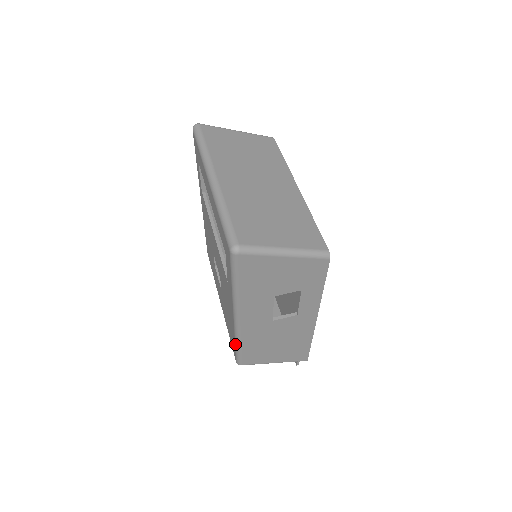
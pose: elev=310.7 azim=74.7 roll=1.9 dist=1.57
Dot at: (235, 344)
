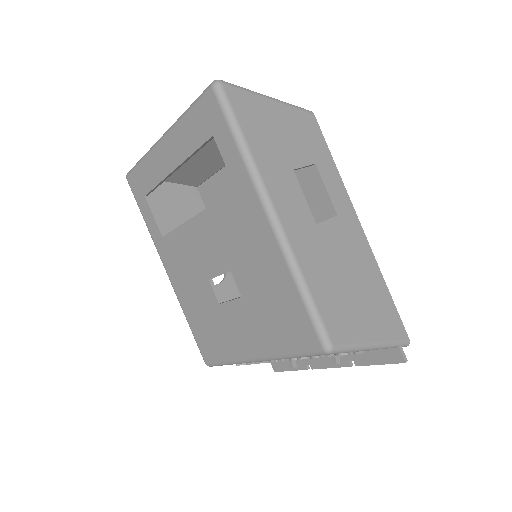
Dot at: (299, 292)
